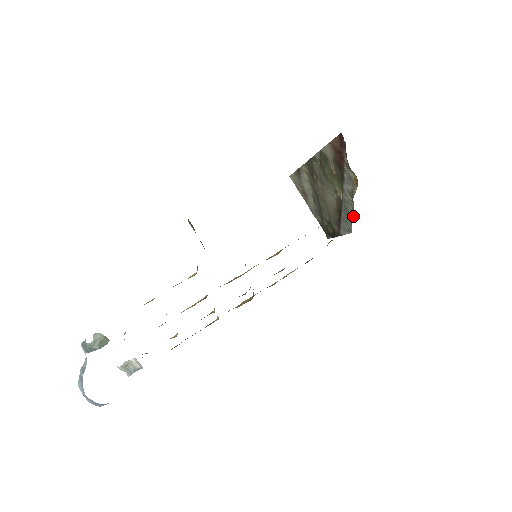
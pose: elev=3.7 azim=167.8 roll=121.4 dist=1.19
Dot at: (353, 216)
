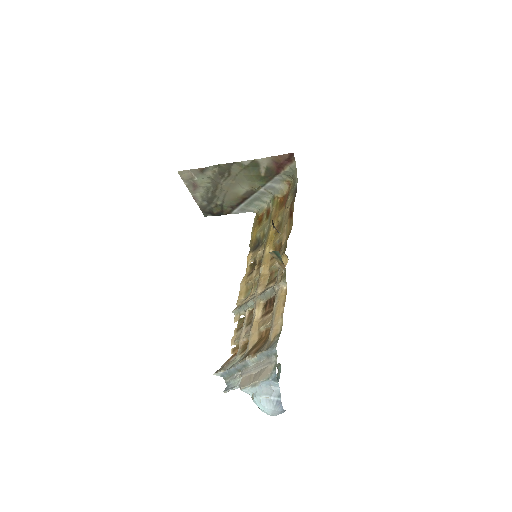
Dot at: (267, 202)
